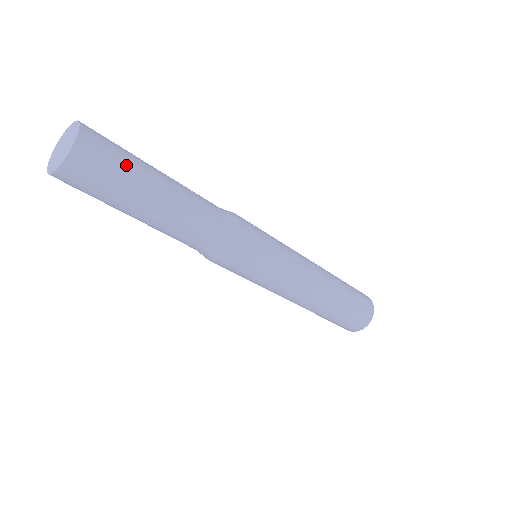
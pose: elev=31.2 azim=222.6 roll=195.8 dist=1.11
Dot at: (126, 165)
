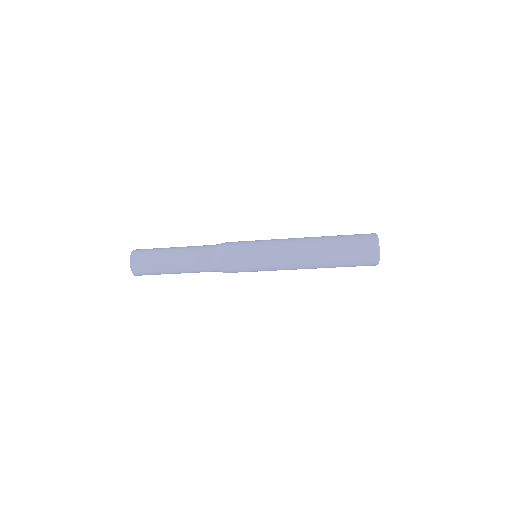
Dot at: (153, 260)
